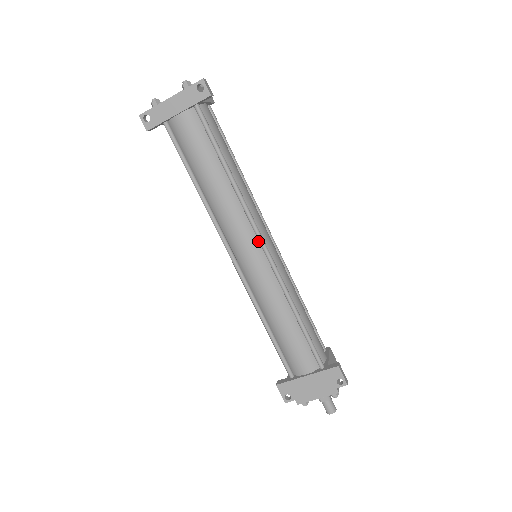
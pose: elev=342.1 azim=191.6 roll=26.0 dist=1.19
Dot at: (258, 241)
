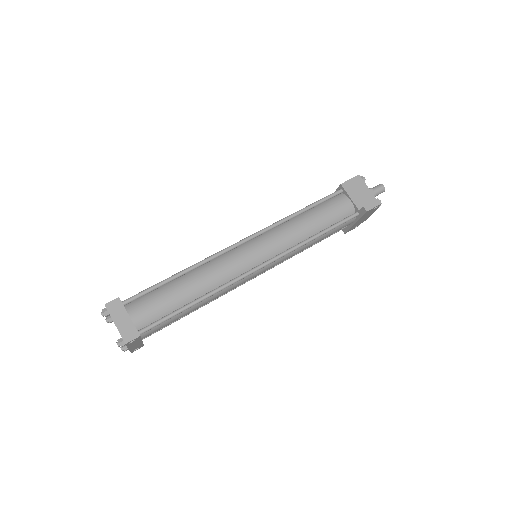
Dot at: (253, 270)
